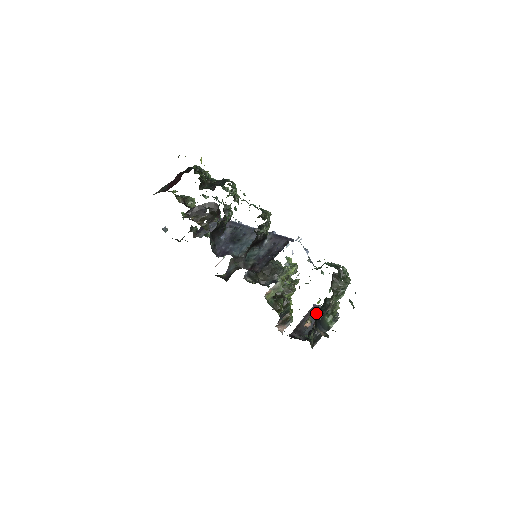
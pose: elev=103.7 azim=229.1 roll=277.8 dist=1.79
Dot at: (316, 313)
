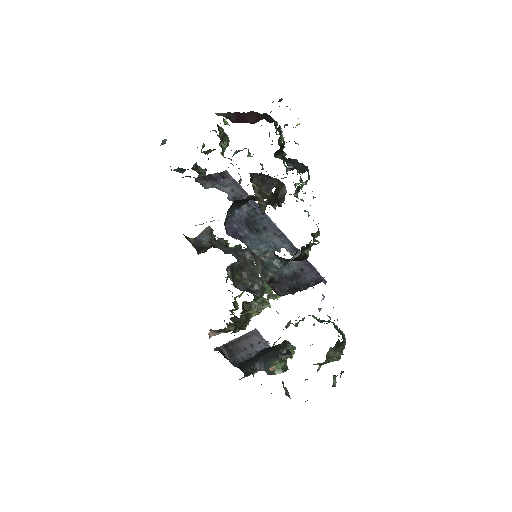
Dot at: (255, 341)
